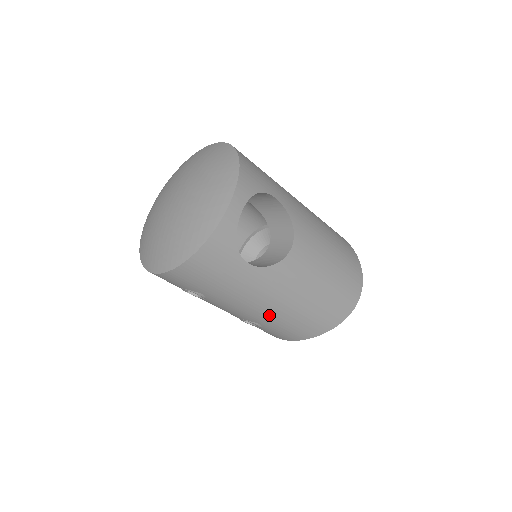
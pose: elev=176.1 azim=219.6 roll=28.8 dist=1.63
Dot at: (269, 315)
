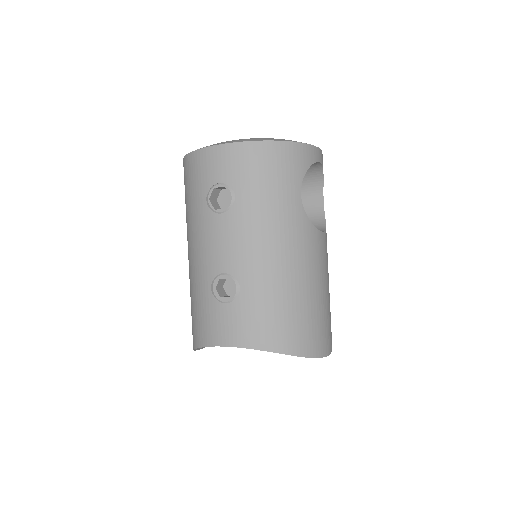
Dot at: (267, 273)
